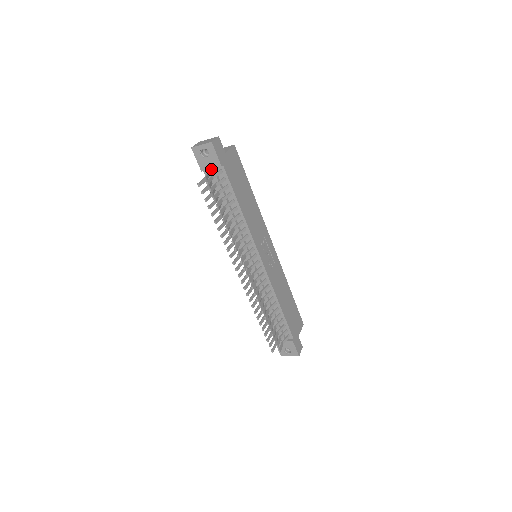
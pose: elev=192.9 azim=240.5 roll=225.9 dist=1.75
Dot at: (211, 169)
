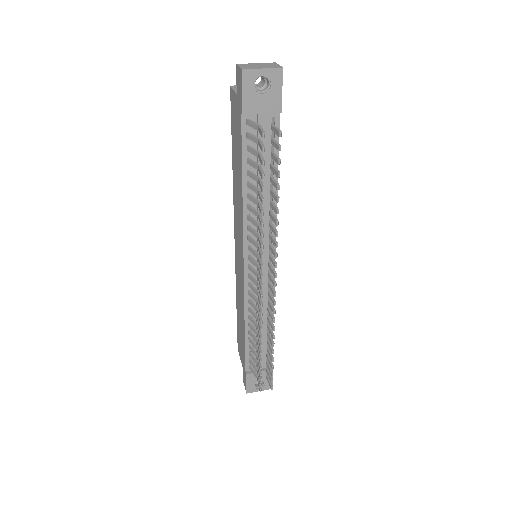
Dot at: (261, 113)
